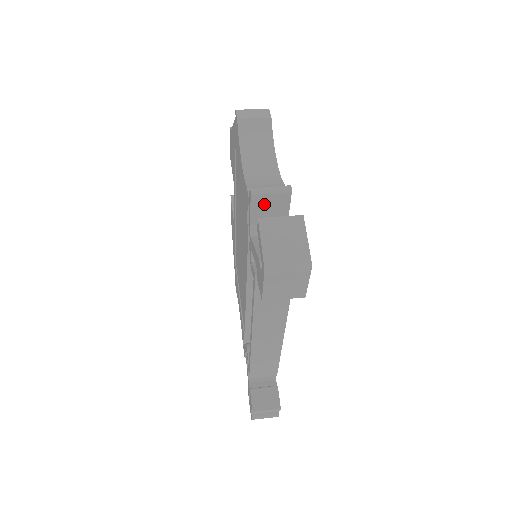
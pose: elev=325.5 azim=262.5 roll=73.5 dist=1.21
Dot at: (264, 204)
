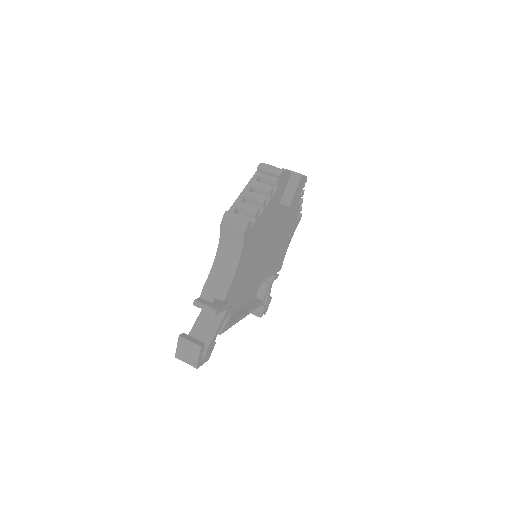
Dot at: occluded
